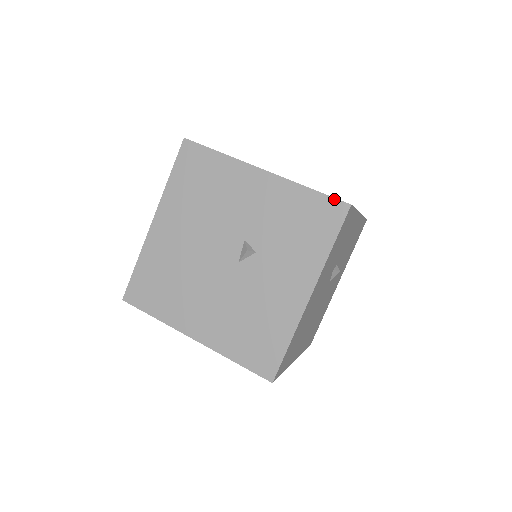
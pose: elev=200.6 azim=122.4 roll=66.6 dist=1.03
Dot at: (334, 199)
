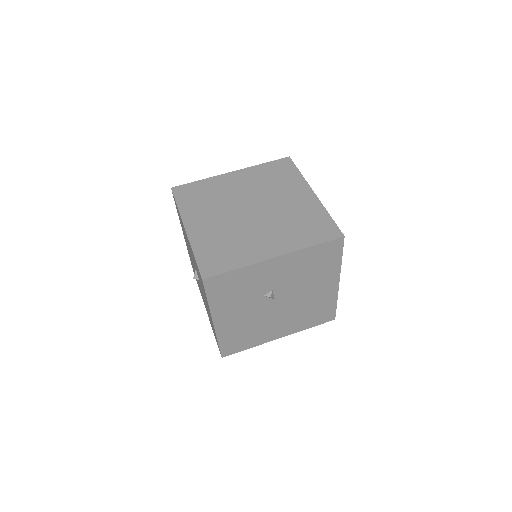
Dot at: (199, 270)
